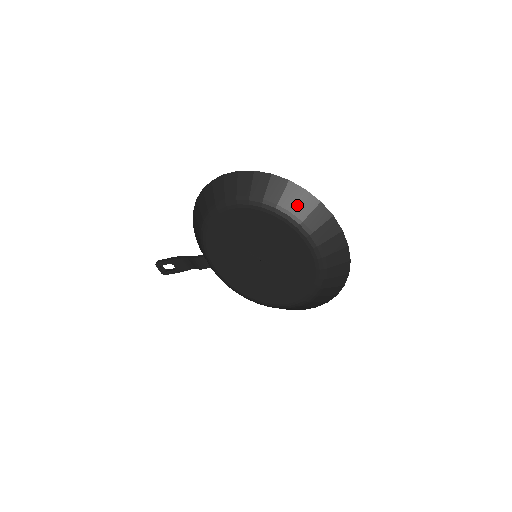
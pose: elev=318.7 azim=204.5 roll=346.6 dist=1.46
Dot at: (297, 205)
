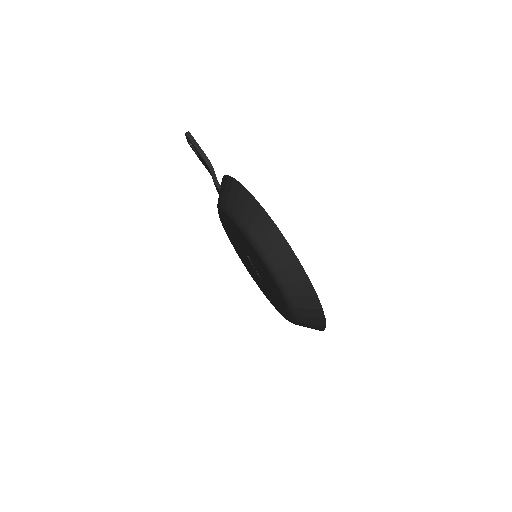
Dot at: (300, 298)
